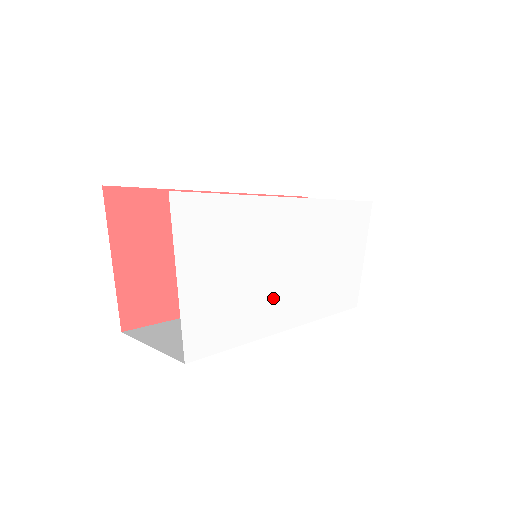
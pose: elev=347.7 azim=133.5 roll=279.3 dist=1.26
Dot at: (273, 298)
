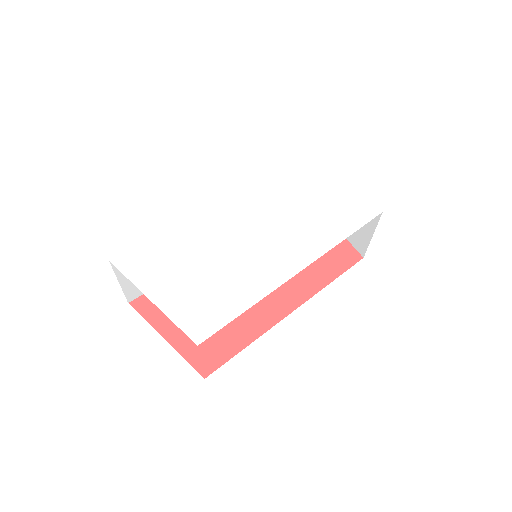
Dot at: (258, 262)
